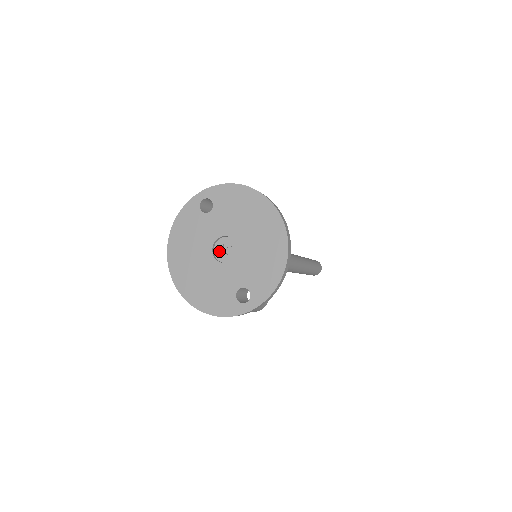
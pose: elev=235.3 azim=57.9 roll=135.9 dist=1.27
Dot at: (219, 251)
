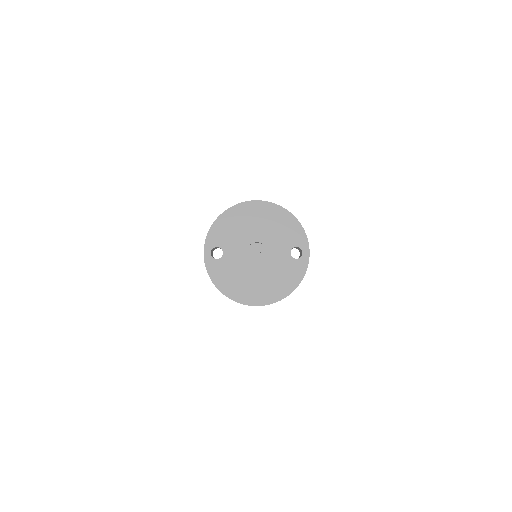
Dot at: (255, 259)
